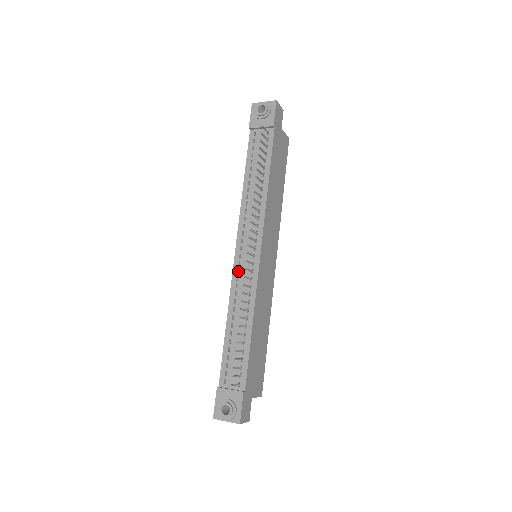
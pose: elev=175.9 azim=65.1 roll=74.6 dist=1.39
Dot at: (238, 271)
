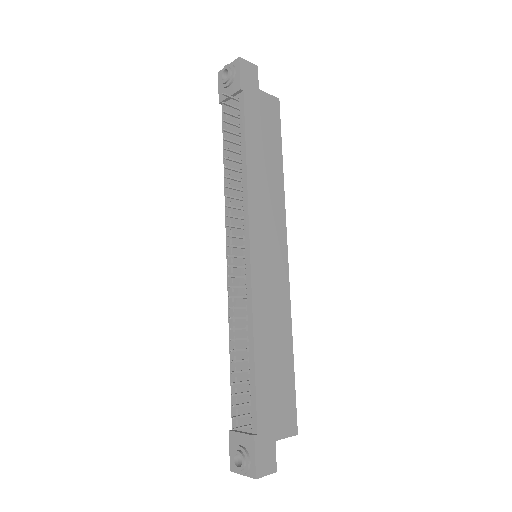
Dot at: (233, 280)
